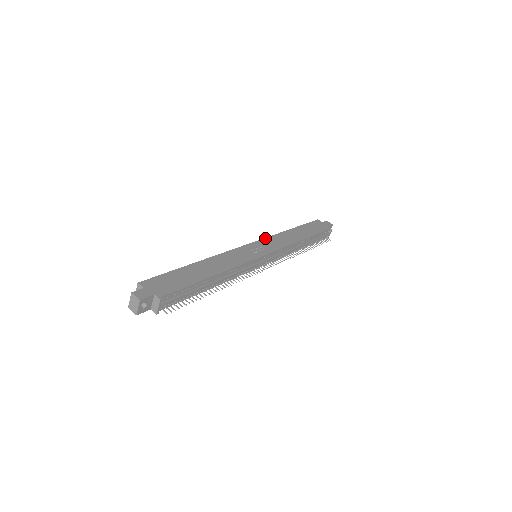
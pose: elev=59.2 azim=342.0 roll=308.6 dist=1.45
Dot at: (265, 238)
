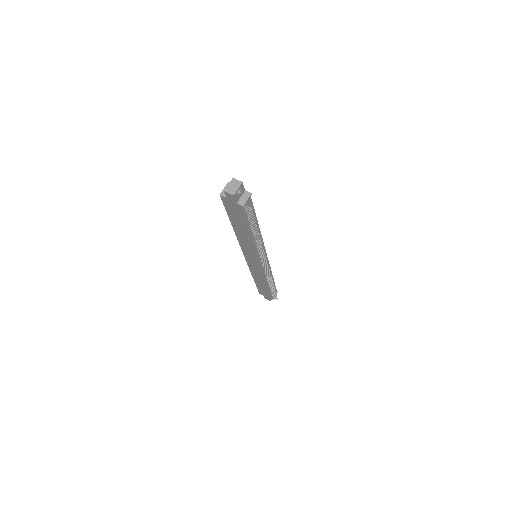
Dot at: occluded
